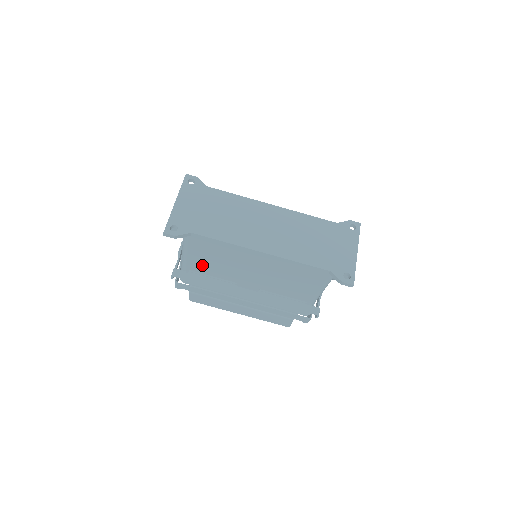
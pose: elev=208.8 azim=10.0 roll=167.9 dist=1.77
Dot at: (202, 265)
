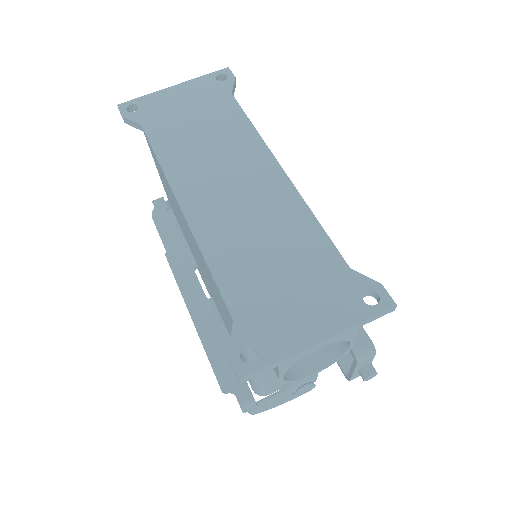
Dot at: occluded
